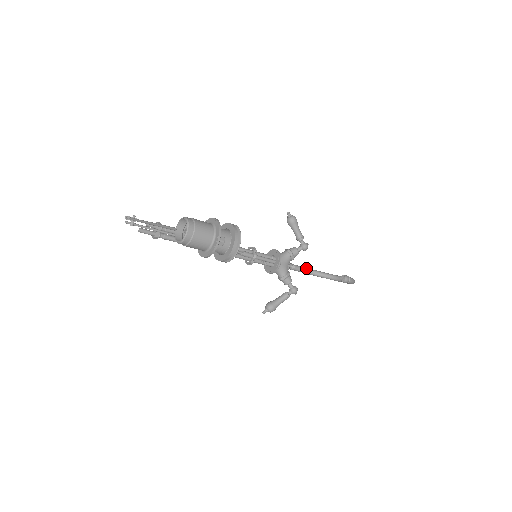
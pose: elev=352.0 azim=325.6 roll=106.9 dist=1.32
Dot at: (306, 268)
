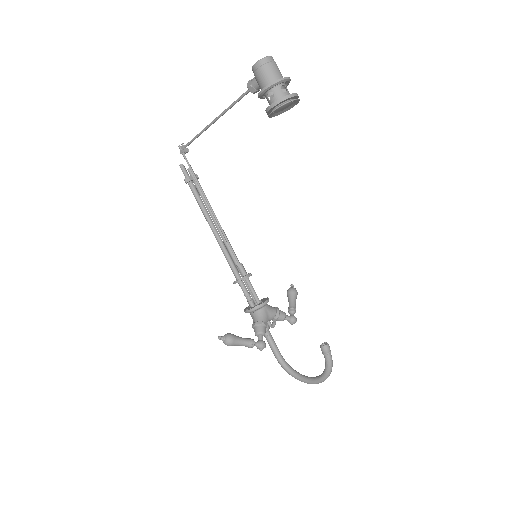
Dot at: occluded
